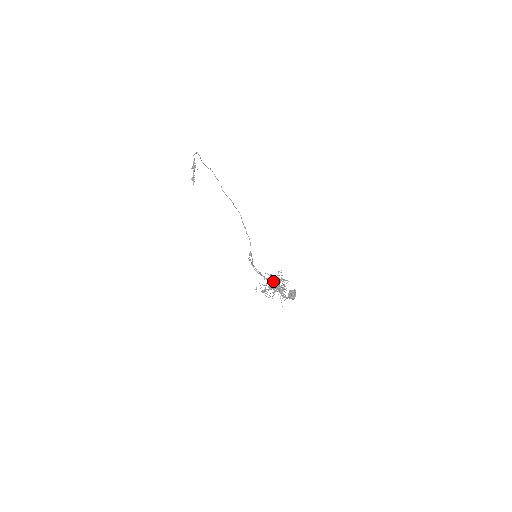
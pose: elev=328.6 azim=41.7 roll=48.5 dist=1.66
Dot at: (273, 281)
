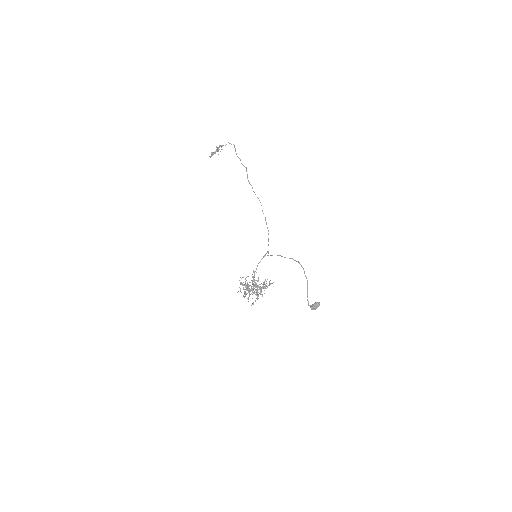
Dot at: (259, 284)
